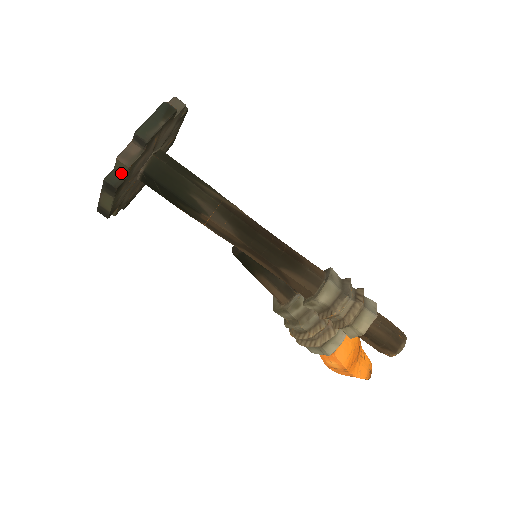
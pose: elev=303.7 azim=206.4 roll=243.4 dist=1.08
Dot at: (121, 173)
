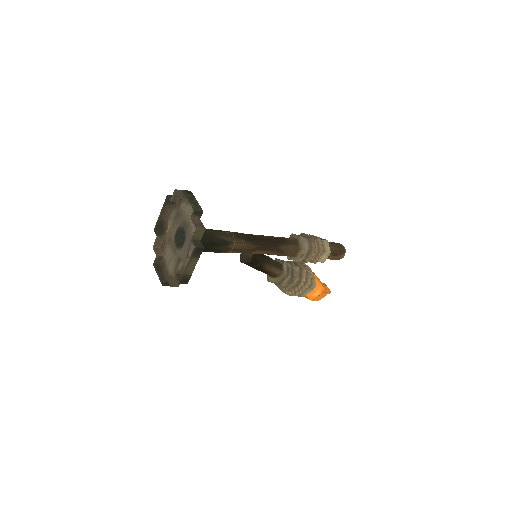
Dot at: (198, 239)
